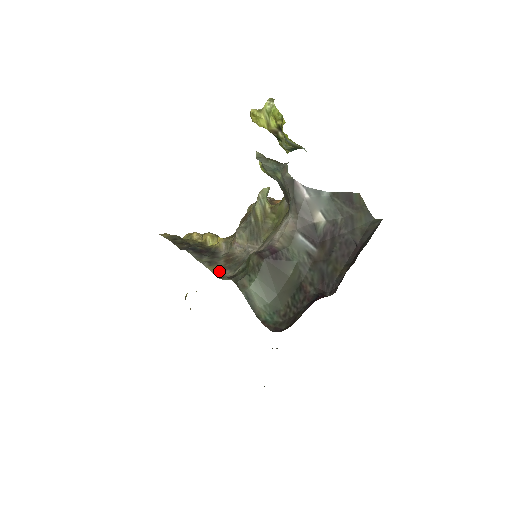
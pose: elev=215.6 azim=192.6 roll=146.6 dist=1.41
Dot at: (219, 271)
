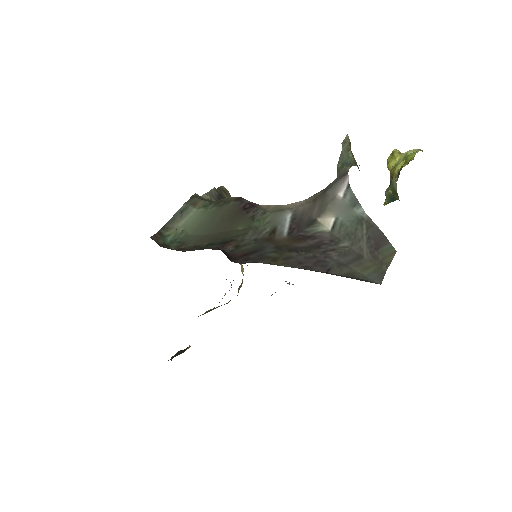
Dot at: occluded
